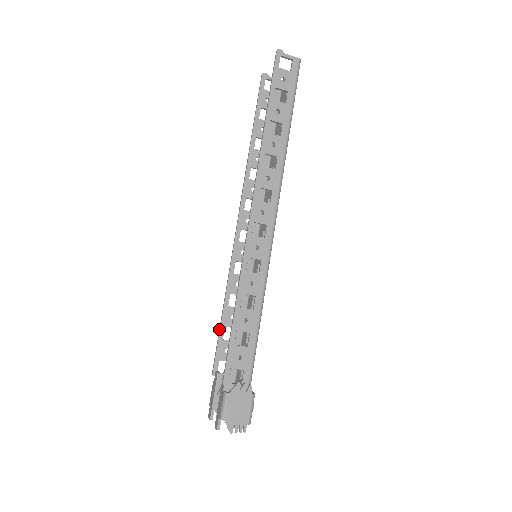
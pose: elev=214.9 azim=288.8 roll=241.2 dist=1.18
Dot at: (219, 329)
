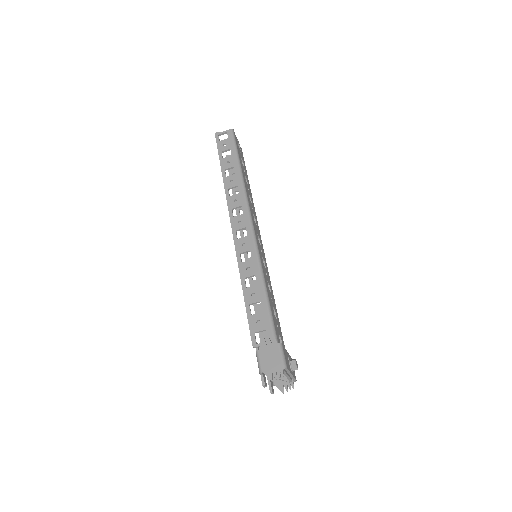
Dot at: occluded
